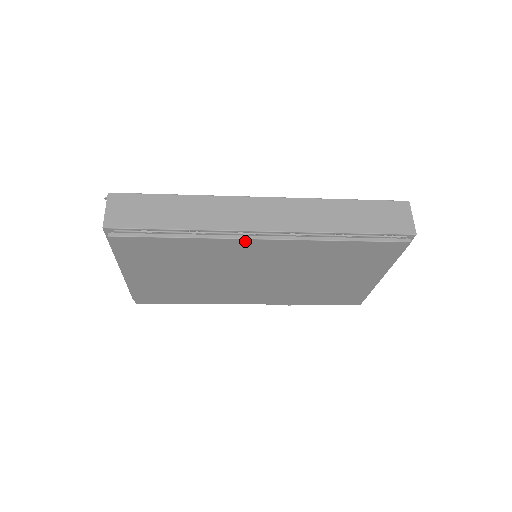
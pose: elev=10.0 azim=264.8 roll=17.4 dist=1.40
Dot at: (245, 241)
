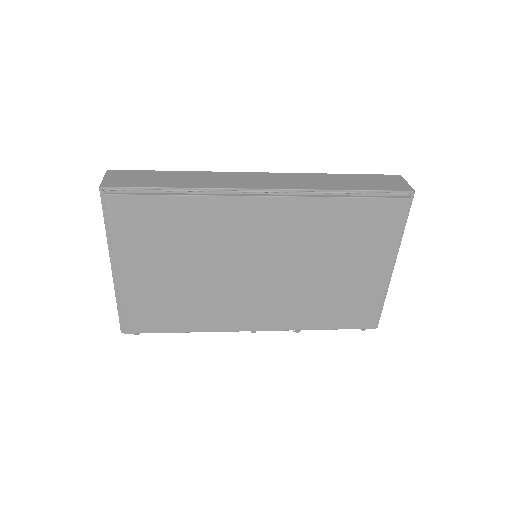
Dot at: (244, 200)
